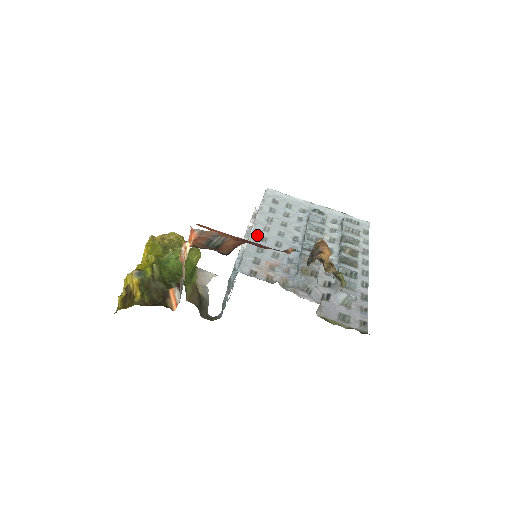
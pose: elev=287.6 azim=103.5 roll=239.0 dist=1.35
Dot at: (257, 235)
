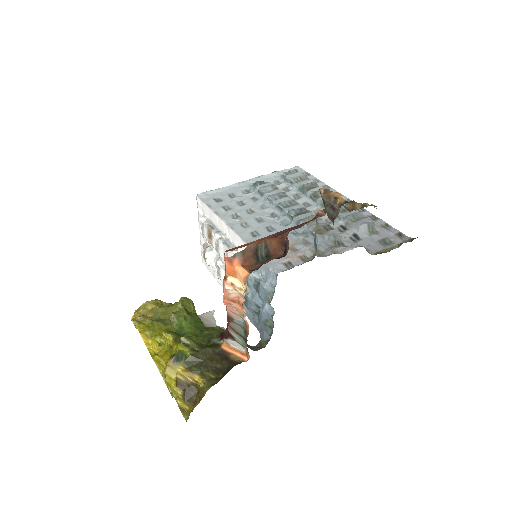
Dot at: (246, 235)
